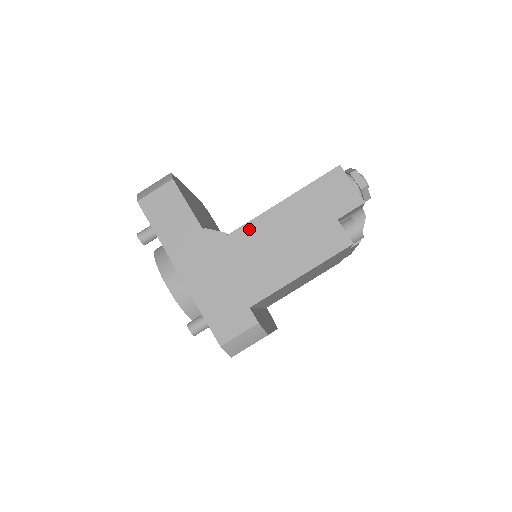
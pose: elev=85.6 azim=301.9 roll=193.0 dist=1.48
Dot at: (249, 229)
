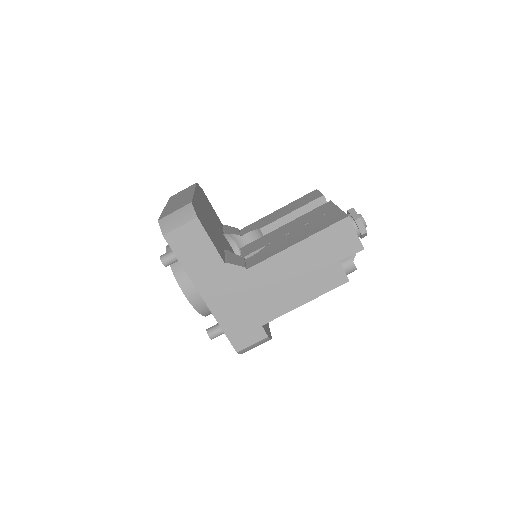
Dot at: (266, 266)
